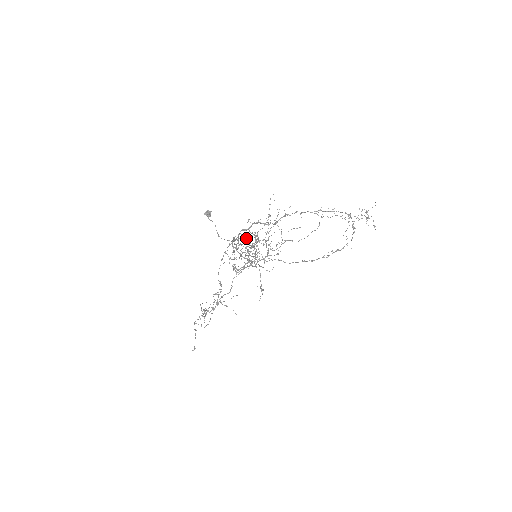
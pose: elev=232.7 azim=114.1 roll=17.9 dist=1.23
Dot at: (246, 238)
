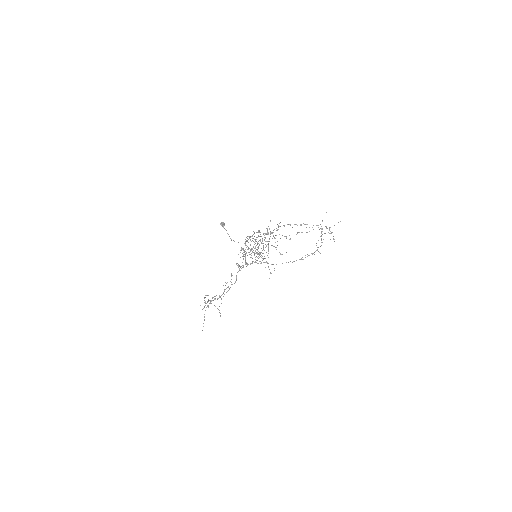
Dot at: (266, 234)
